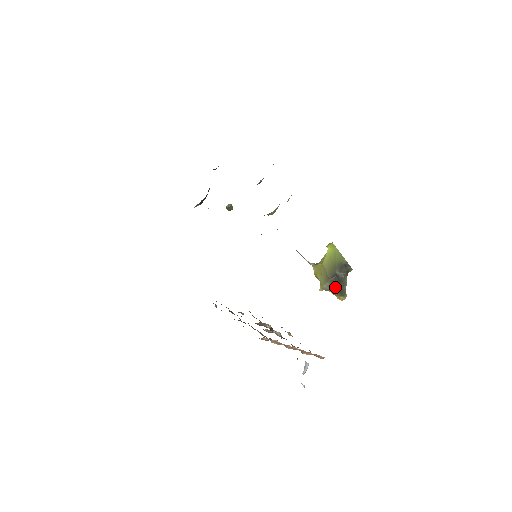
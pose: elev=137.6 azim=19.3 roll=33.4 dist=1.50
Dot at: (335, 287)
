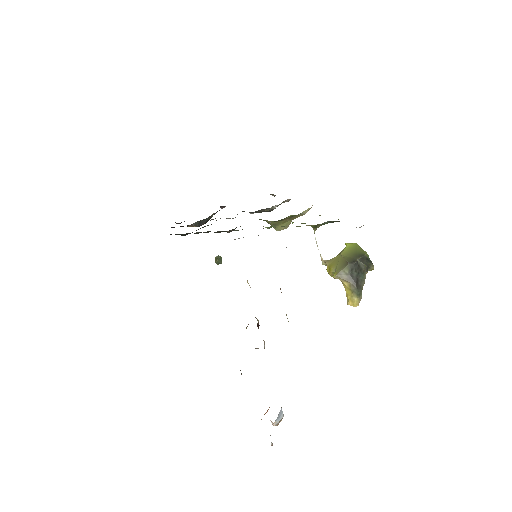
Dot at: (353, 277)
